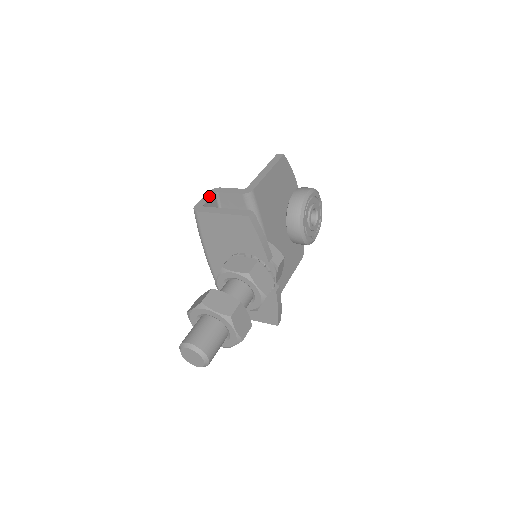
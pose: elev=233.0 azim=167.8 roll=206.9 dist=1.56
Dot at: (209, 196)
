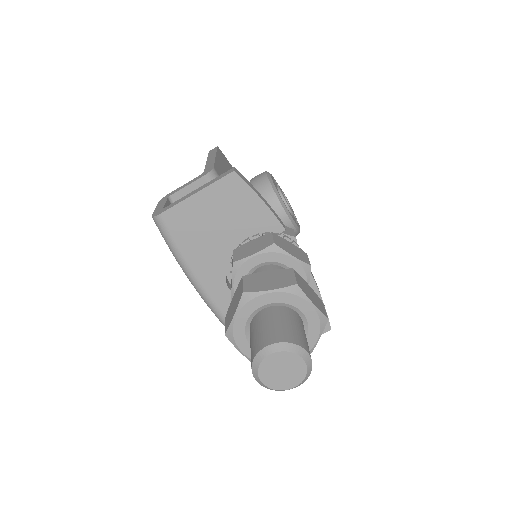
Dot at: (162, 202)
